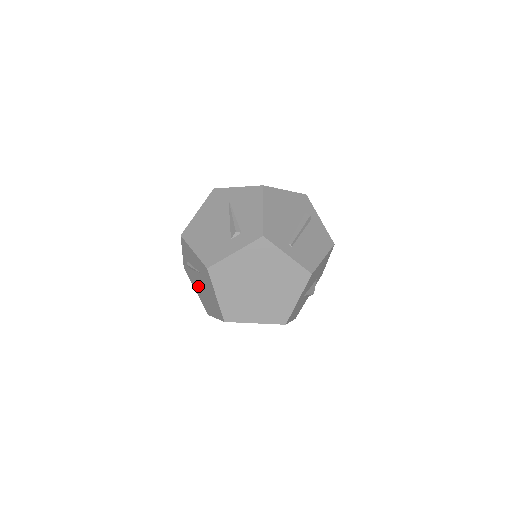
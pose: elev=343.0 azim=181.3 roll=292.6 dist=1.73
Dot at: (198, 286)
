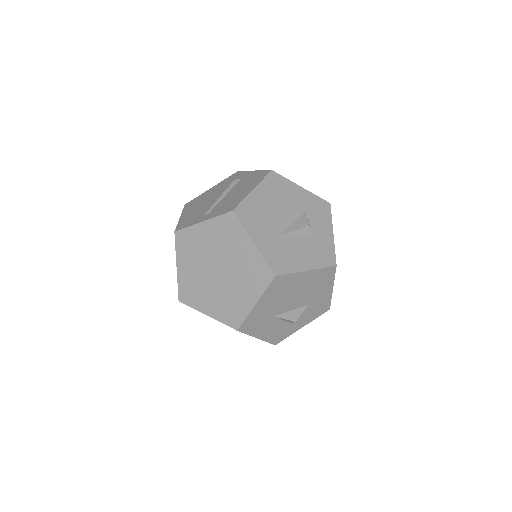
Dot at: occluded
